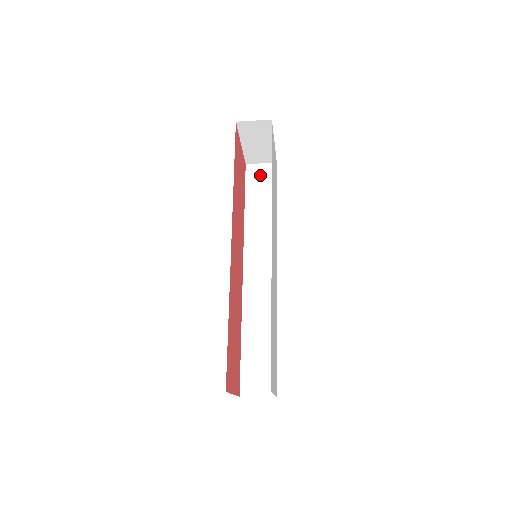
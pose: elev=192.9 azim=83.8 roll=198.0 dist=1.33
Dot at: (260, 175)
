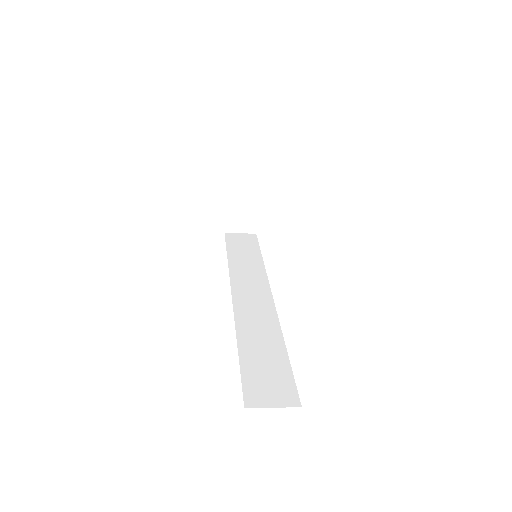
Dot at: (241, 239)
